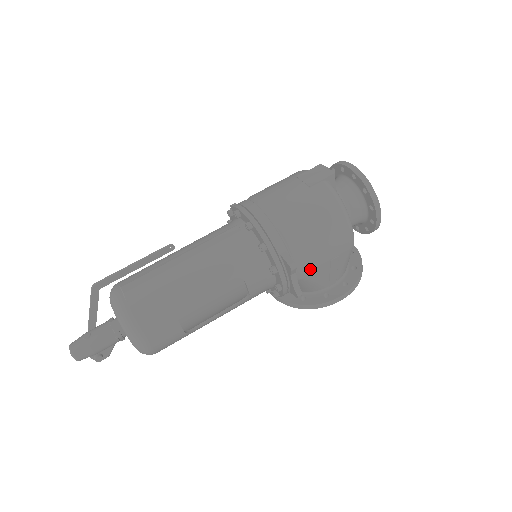
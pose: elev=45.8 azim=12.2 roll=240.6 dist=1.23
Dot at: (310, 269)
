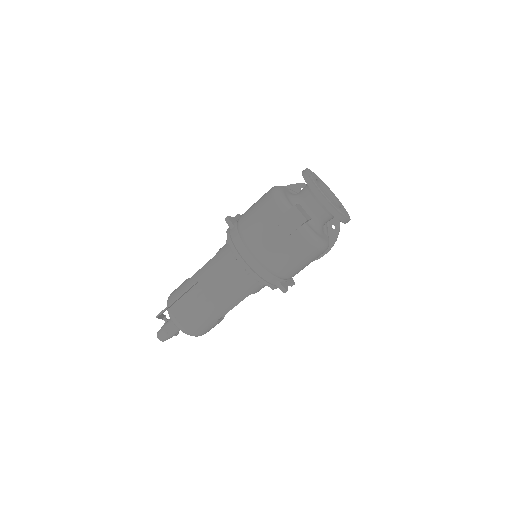
Dot at: occluded
